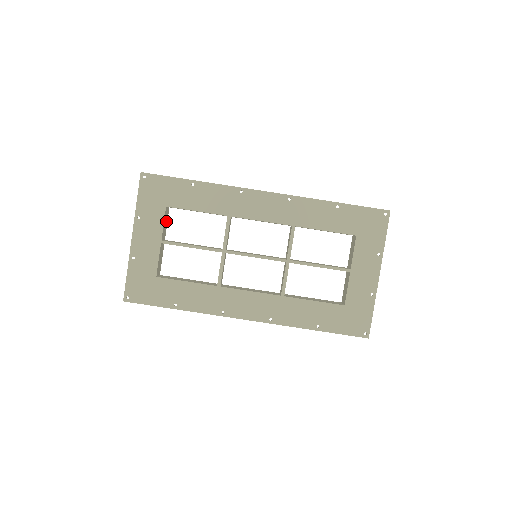
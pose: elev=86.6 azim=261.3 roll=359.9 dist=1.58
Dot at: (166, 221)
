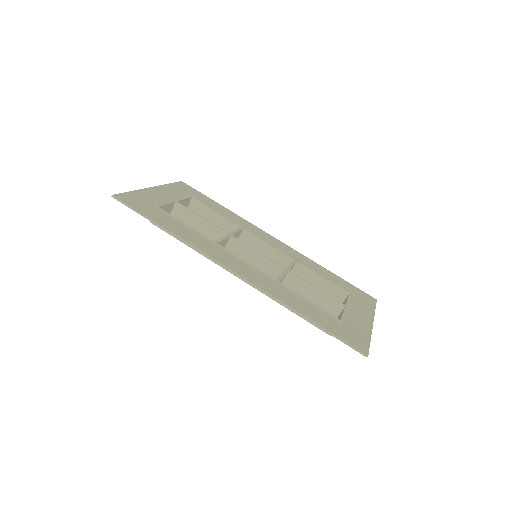
Dot at: occluded
